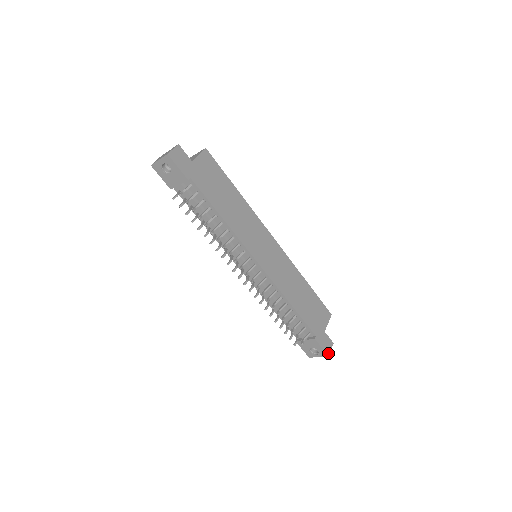
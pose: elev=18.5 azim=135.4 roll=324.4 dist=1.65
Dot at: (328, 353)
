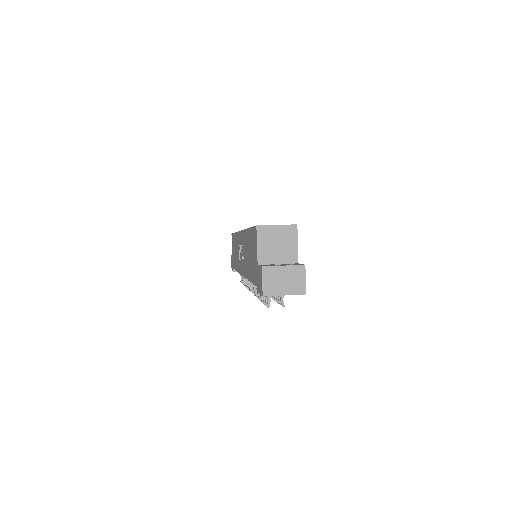
Dot at: occluded
